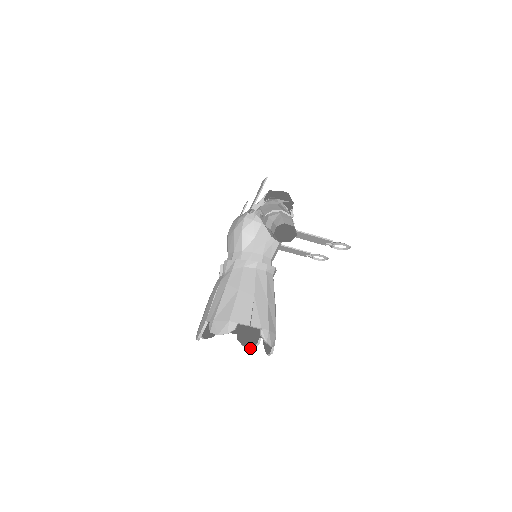
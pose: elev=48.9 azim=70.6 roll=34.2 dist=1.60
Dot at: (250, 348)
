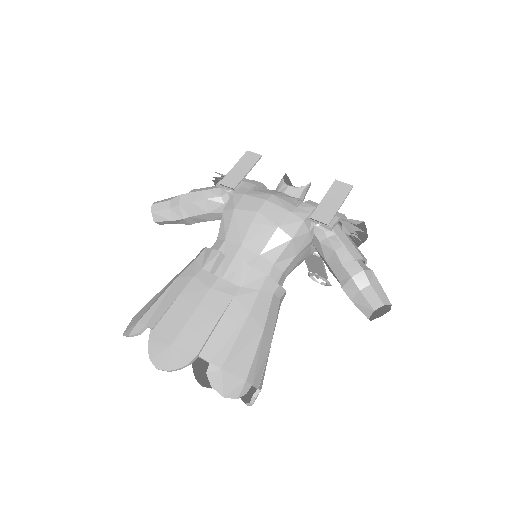
Dot at: occluded
